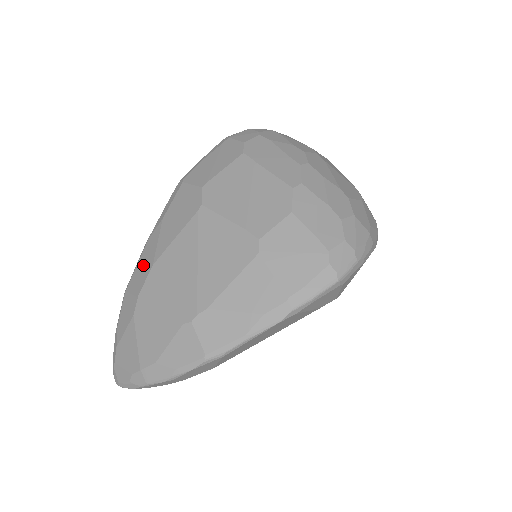
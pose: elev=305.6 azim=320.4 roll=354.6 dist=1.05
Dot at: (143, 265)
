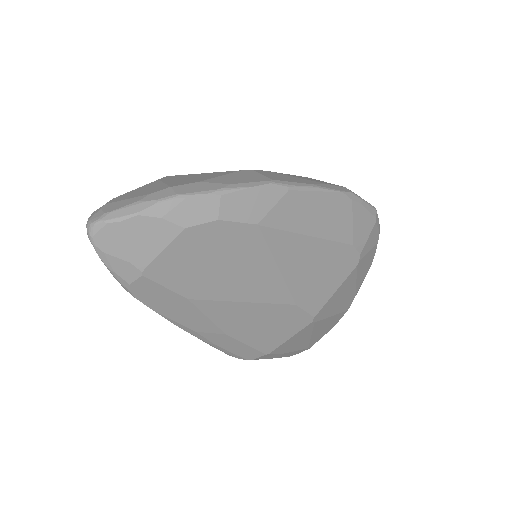
Dot at: occluded
